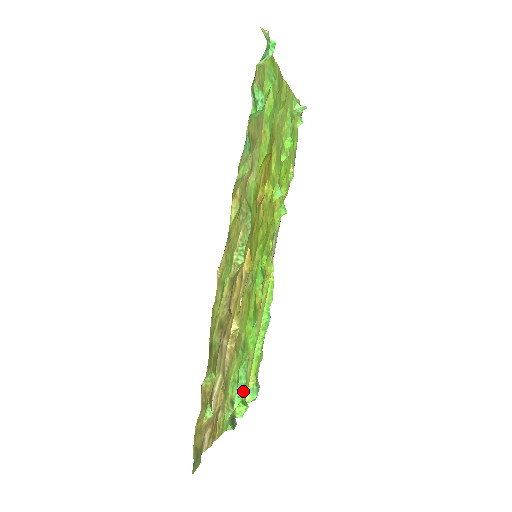
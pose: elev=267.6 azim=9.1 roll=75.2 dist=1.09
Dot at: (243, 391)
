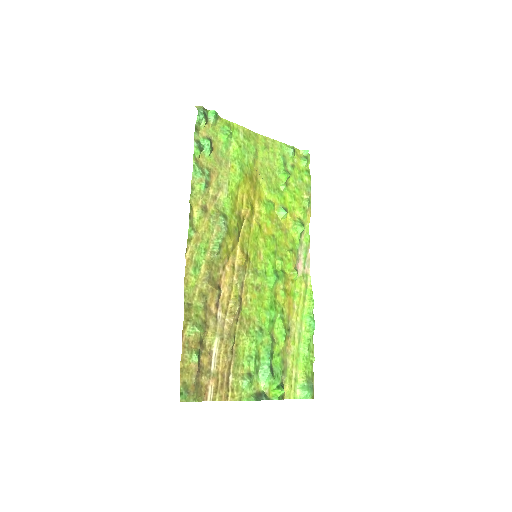
Dot at: (267, 370)
